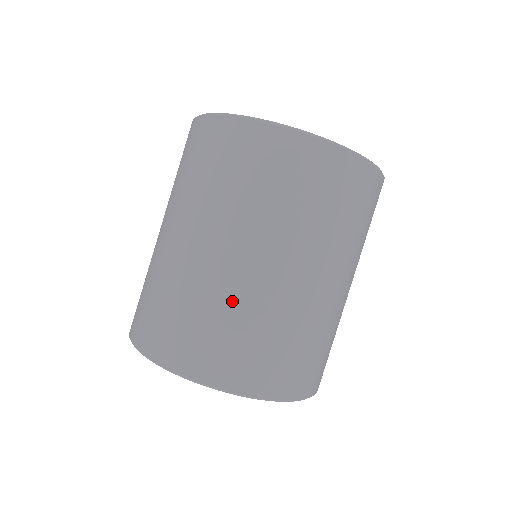
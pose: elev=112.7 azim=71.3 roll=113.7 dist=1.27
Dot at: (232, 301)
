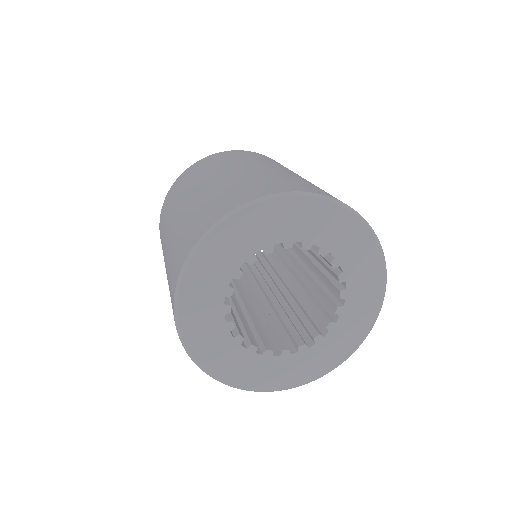
Dot at: occluded
